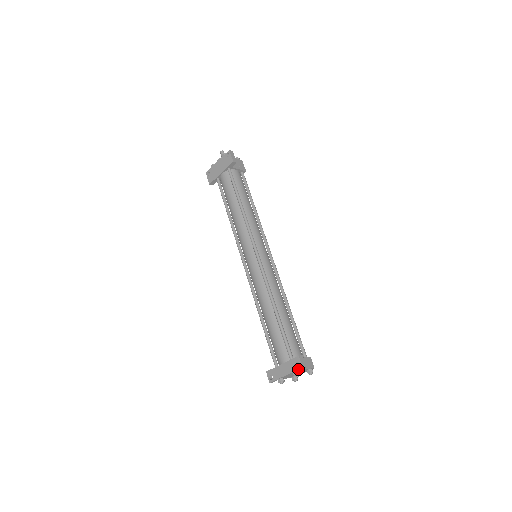
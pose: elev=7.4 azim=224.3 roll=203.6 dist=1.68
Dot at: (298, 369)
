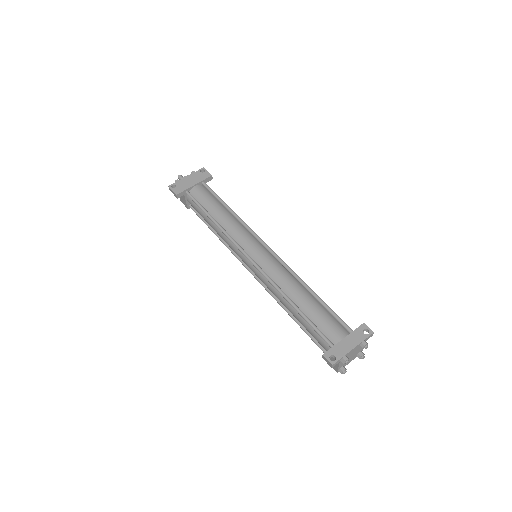
Dot at: (369, 336)
